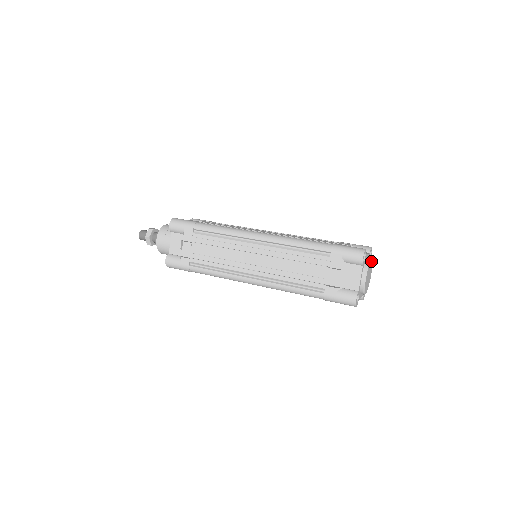
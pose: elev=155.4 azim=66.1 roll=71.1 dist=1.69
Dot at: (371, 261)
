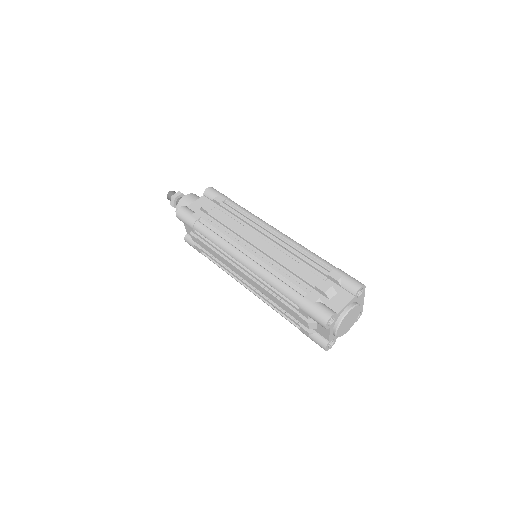
Dot at: (351, 310)
